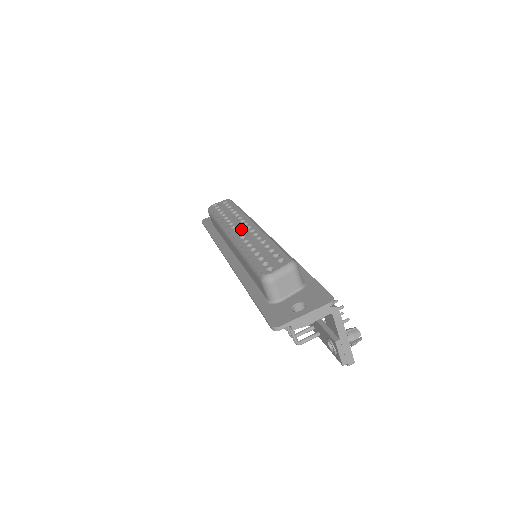
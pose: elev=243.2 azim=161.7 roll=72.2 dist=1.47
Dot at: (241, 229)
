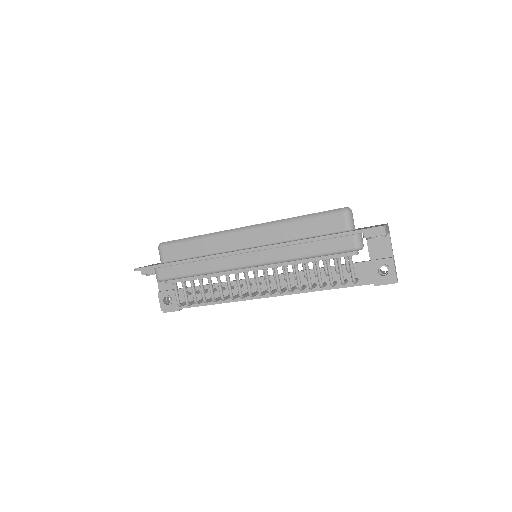
Dot at: occluded
